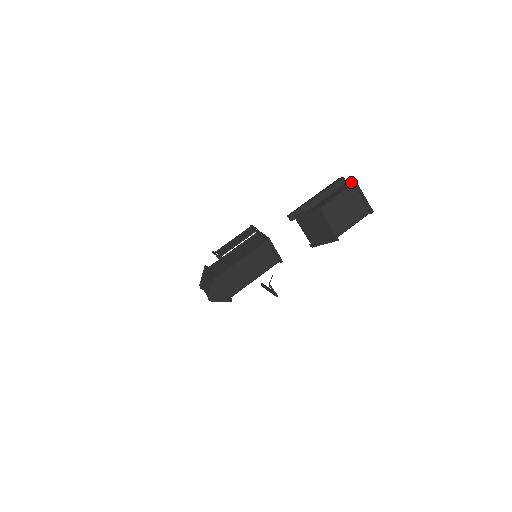
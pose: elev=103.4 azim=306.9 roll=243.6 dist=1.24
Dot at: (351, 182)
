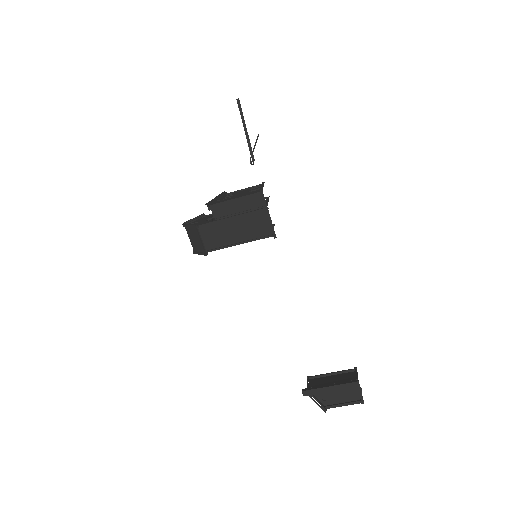
Dot at: (361, 401)
